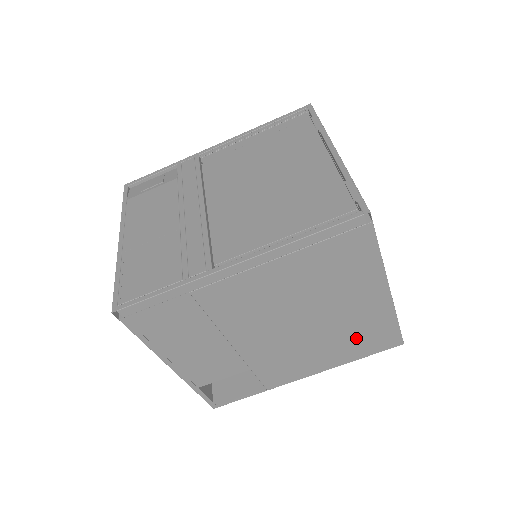
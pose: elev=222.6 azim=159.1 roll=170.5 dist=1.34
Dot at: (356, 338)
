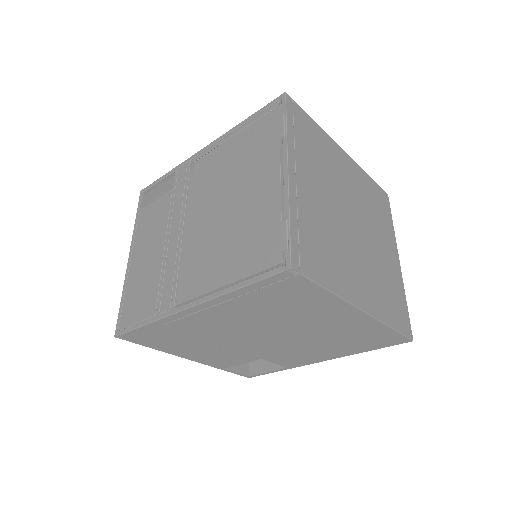
Dot at: (353, 340)
